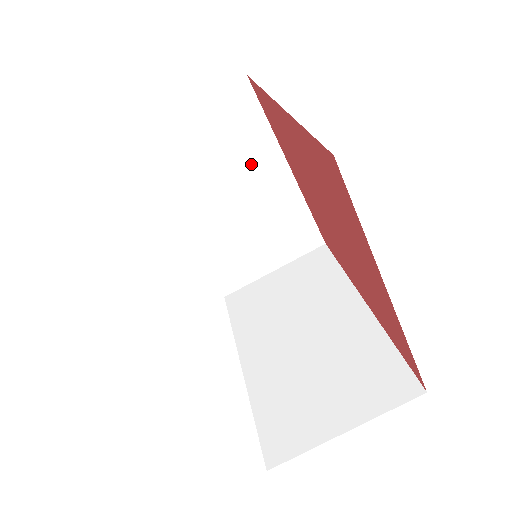
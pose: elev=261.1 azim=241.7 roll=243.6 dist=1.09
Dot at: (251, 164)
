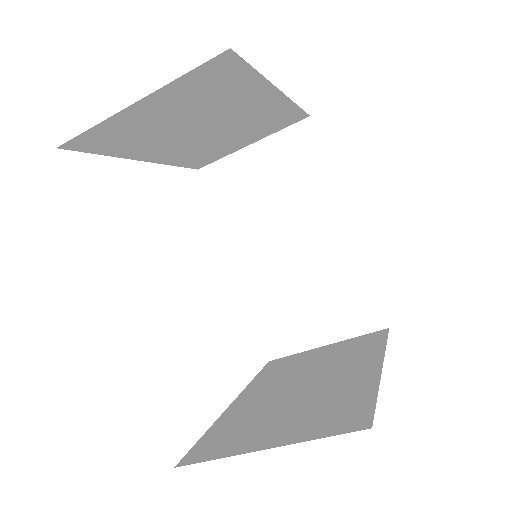
Dot at: (231, 104)
